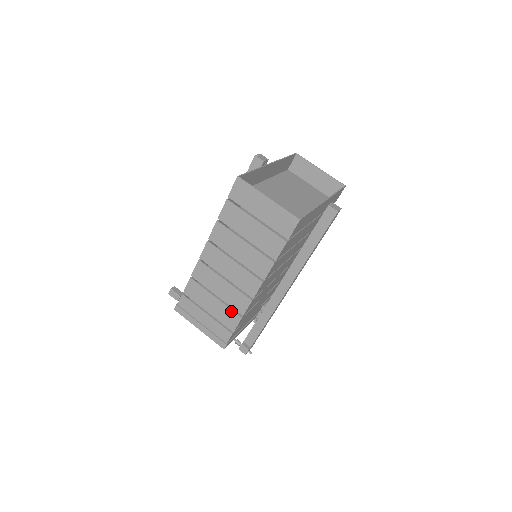
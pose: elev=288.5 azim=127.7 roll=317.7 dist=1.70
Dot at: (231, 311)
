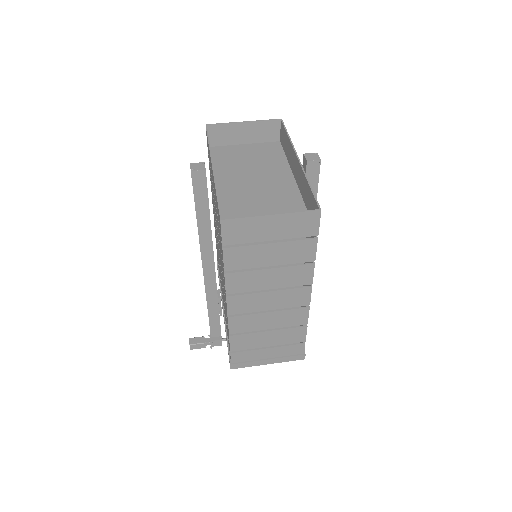
Dot at: (292, 329)
